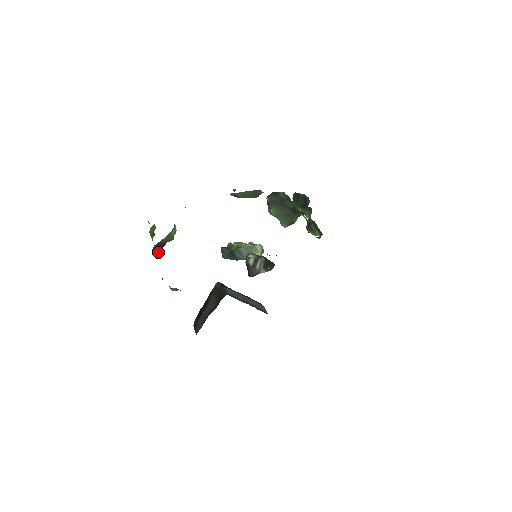
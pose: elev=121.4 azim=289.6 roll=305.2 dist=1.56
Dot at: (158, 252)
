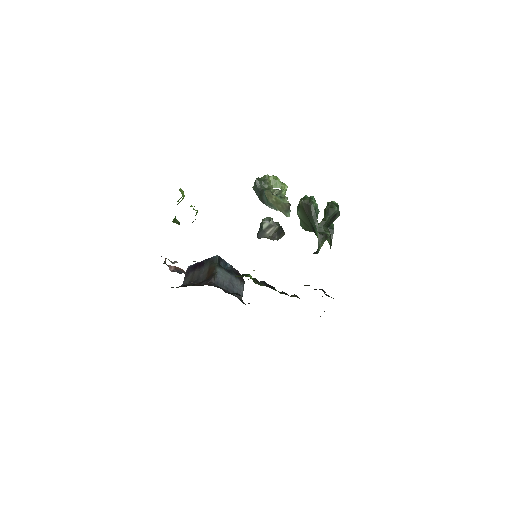
Dot at: occluded
